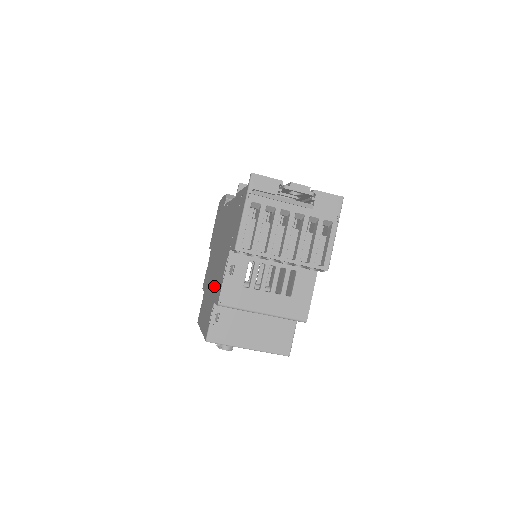
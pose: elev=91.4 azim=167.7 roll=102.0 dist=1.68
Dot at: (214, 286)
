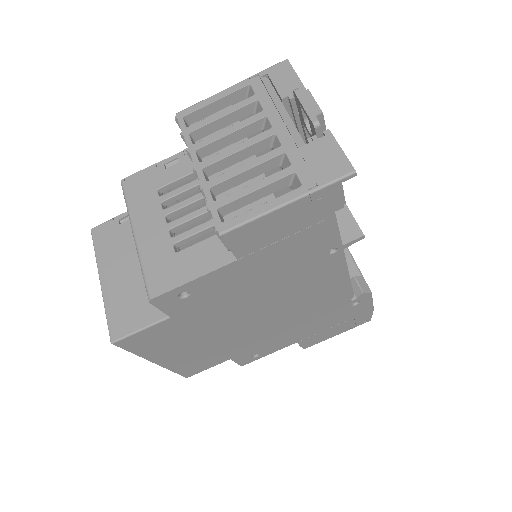
Dot at: occluded
